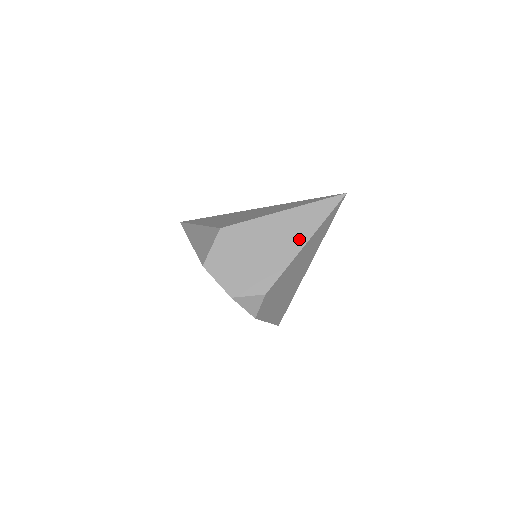
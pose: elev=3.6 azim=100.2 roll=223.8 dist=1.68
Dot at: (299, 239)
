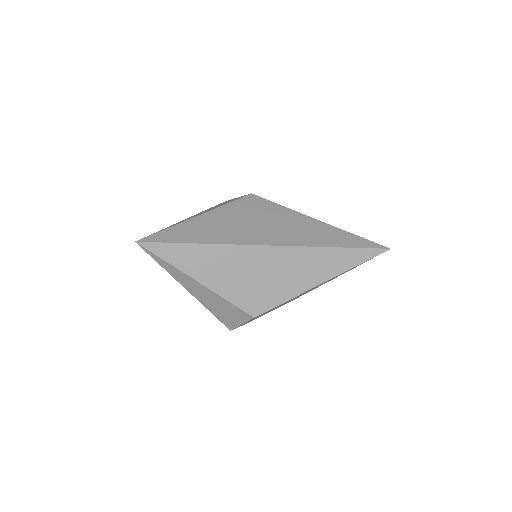
Dot at: occluded
